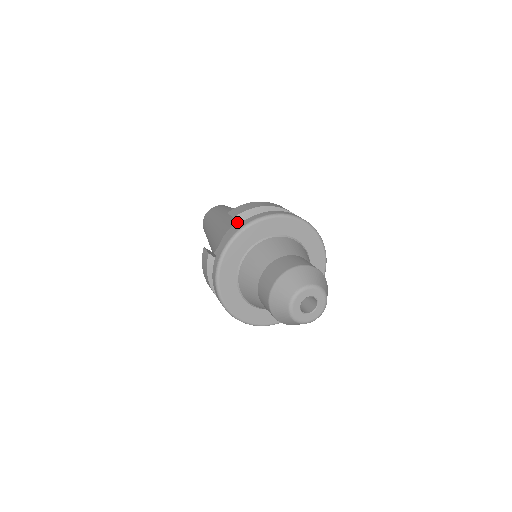
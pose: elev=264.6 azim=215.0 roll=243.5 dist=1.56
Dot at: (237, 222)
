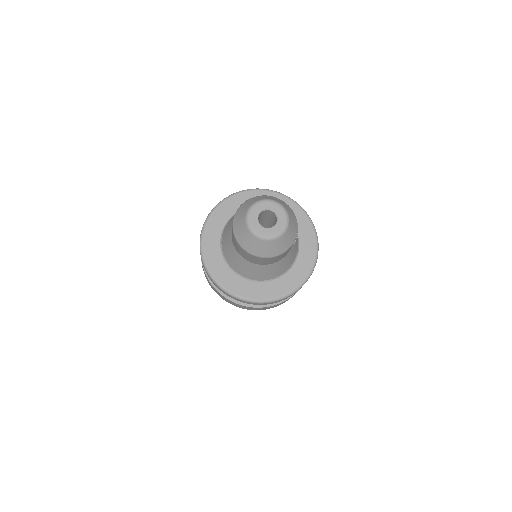
Dot at: occluded
